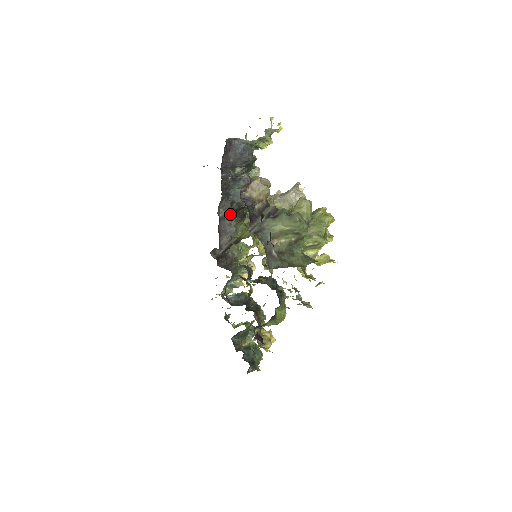
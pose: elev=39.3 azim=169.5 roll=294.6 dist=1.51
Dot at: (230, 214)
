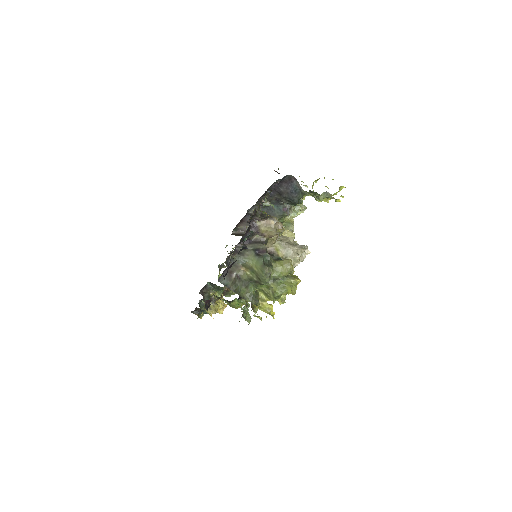
Dot at: (260, 217)
